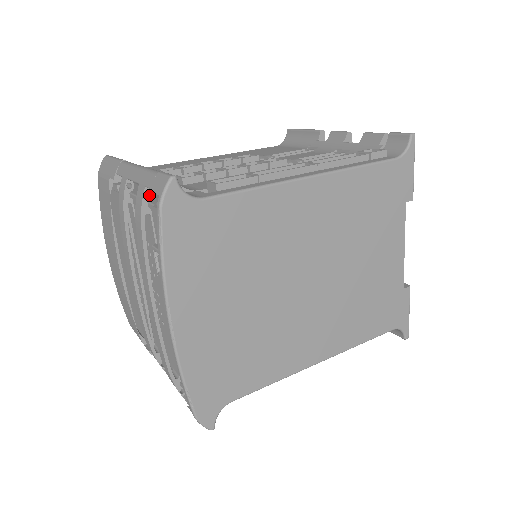
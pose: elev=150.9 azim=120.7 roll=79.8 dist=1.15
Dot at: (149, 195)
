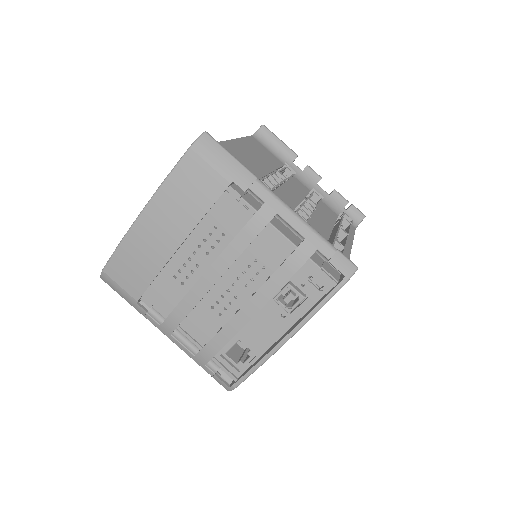
Dot at: (310, 252)
